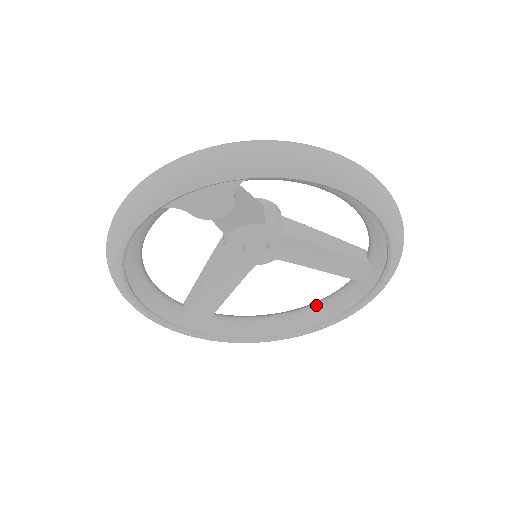
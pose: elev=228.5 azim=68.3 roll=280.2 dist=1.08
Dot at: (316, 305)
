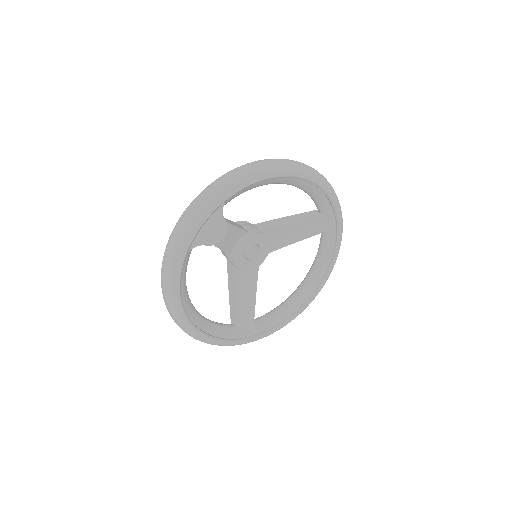
Dot at: (312, 268)
